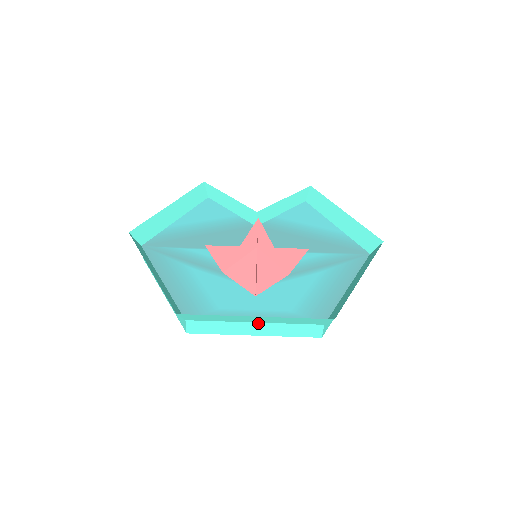
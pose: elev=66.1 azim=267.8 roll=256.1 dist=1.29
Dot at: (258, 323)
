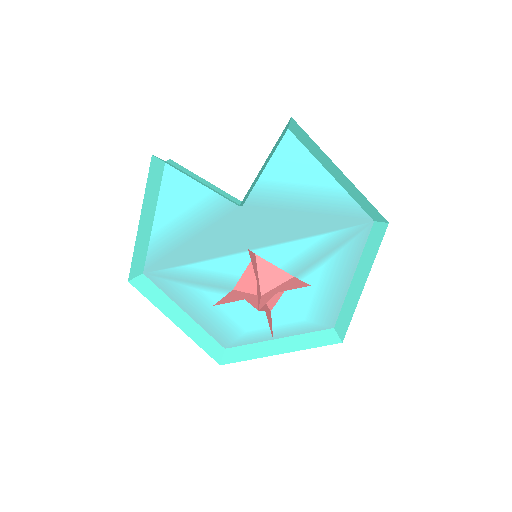
Dot at: (281, 338)
